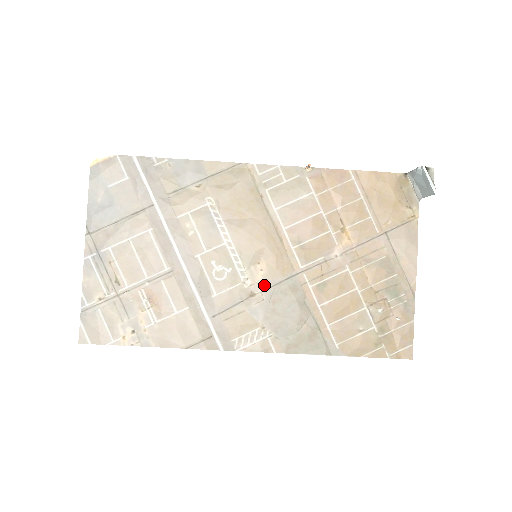
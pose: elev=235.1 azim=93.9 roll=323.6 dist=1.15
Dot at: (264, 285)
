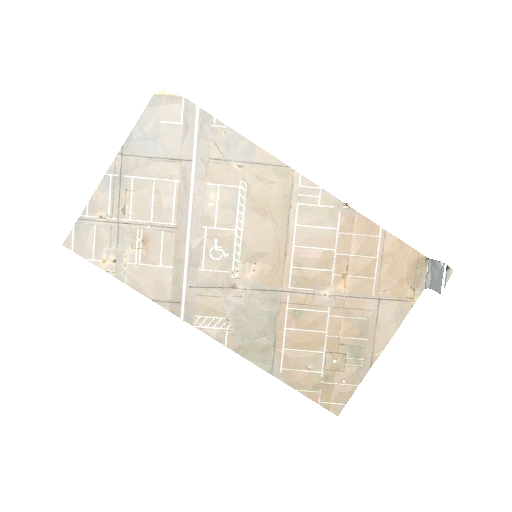
Dot at: (249, 284)
